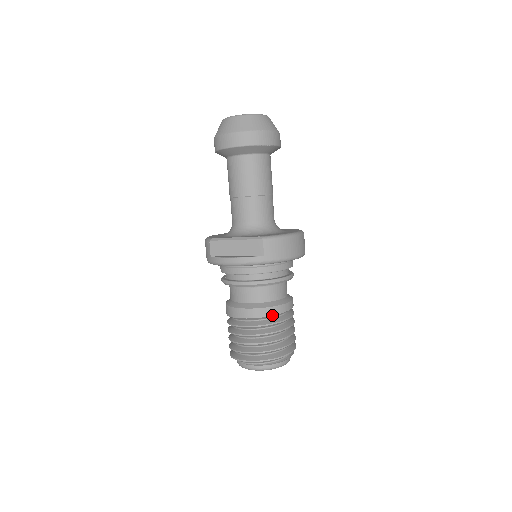
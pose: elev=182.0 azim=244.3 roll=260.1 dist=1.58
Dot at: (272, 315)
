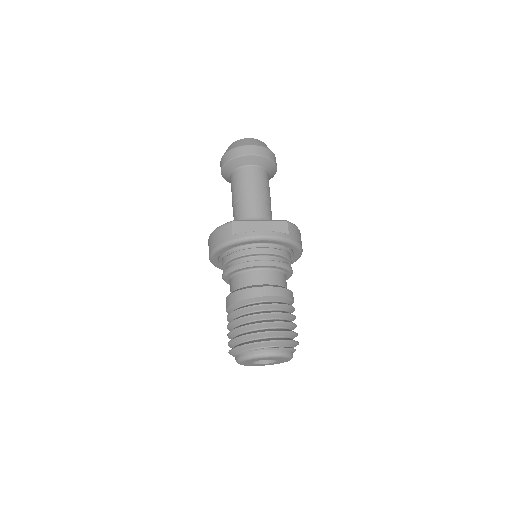
Dot at: (288, 297)
